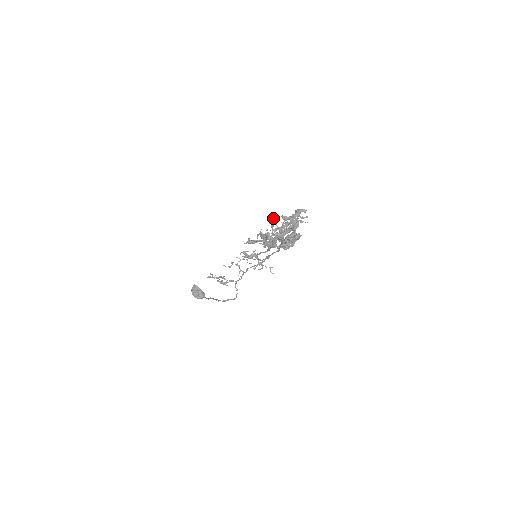
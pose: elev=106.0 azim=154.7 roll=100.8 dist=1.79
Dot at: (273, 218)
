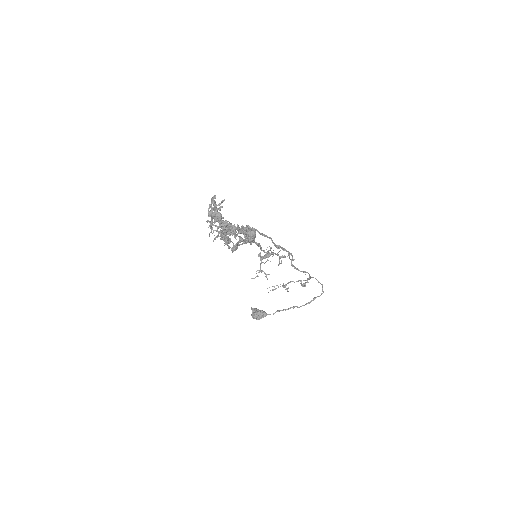
Dot at: (207, 221)
